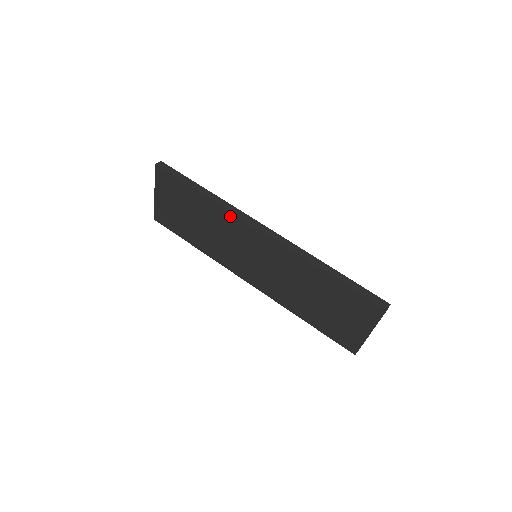
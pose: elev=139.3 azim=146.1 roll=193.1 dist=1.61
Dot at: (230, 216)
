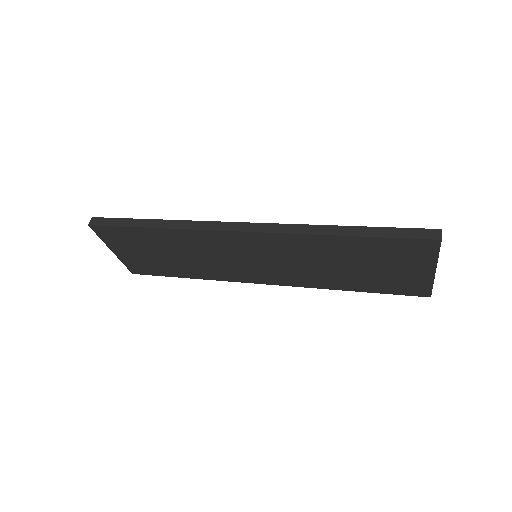
Dot at: (199, 234)
